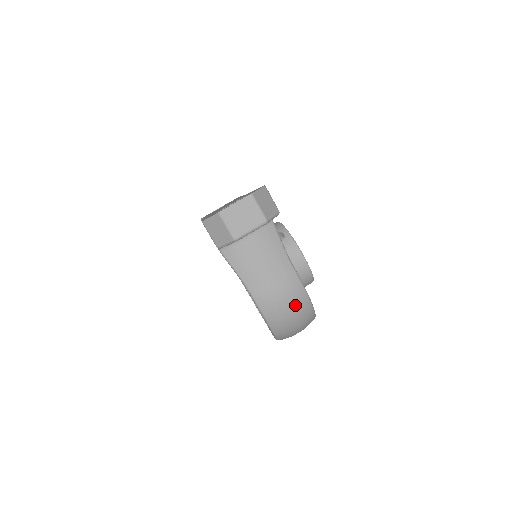
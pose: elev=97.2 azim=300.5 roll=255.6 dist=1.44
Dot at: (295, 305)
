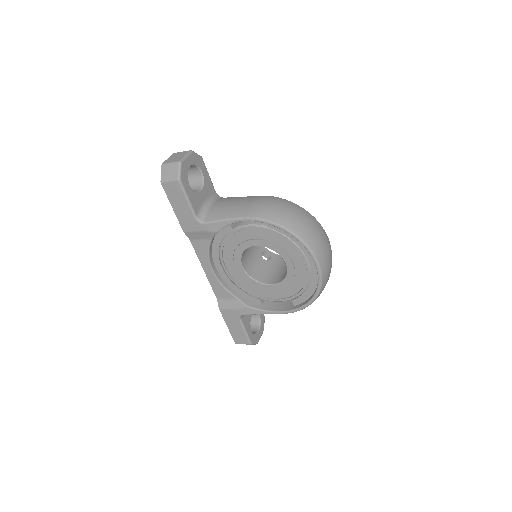
Dot at: (279, 203)
